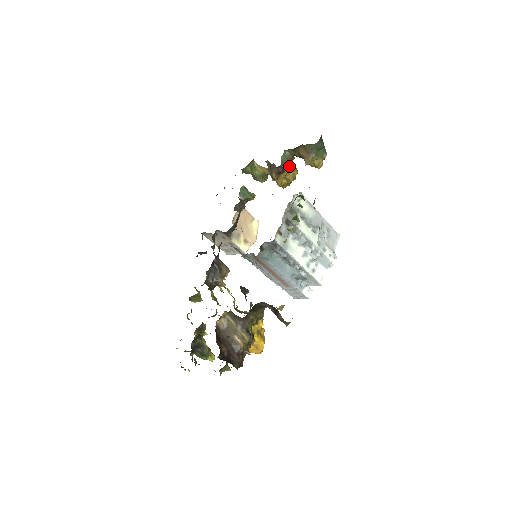
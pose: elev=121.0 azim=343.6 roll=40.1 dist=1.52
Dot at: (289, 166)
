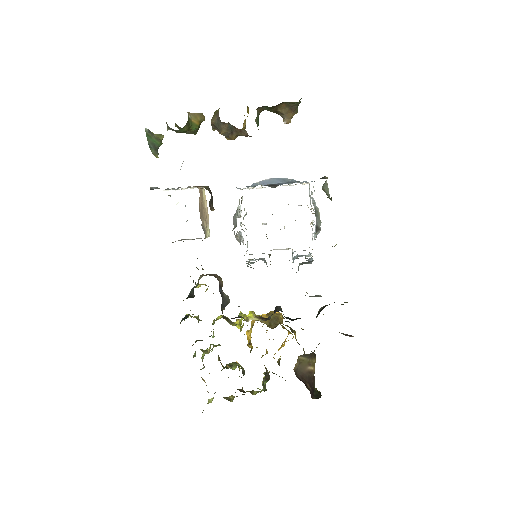
Dot at: occluded
